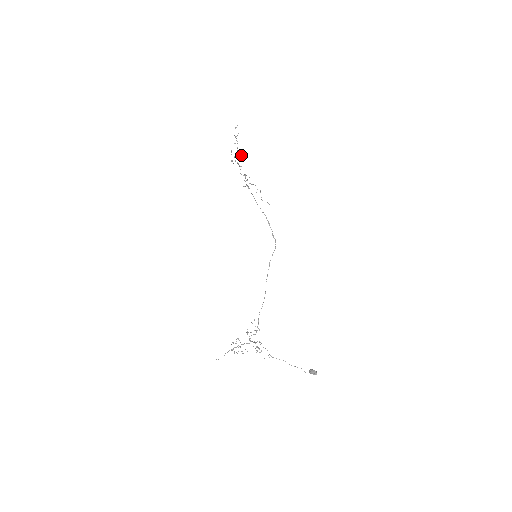
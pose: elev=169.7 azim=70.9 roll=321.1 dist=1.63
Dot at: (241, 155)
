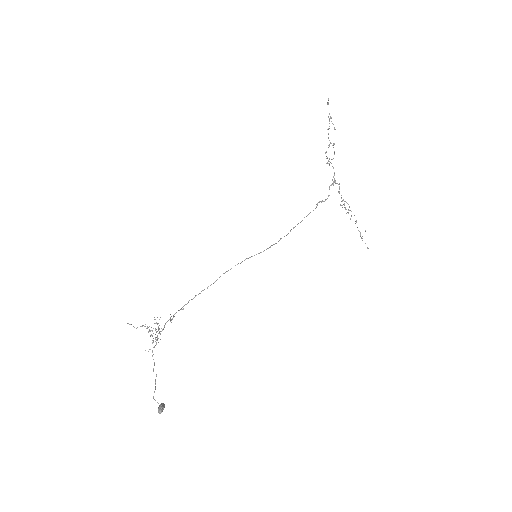
Dot at: occluded
